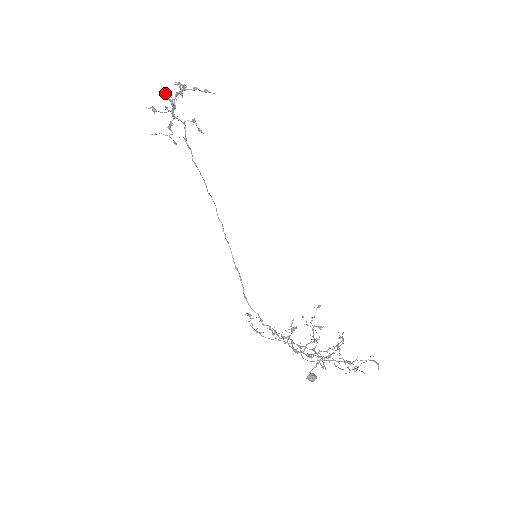
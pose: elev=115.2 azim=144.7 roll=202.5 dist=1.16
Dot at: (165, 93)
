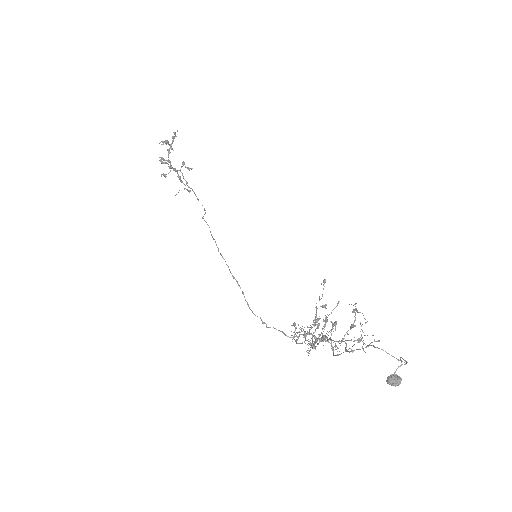
Dot at: (161, 157)
